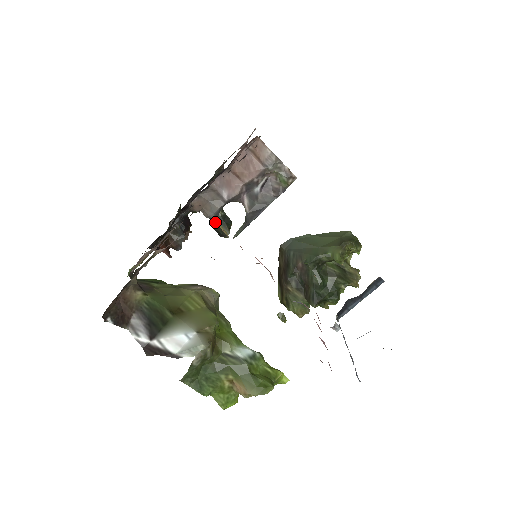
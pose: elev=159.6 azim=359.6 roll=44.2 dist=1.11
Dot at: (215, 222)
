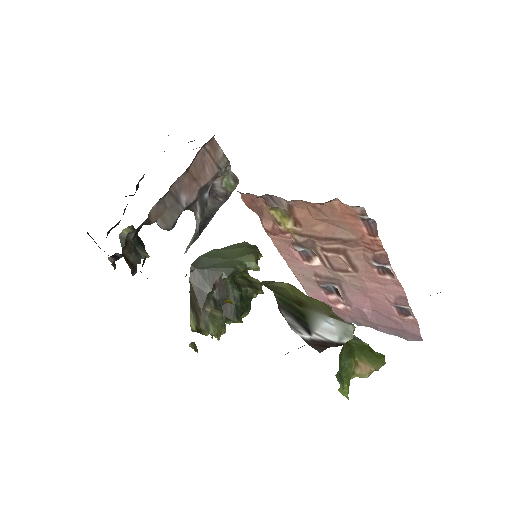
Dot at: (273, 208)
